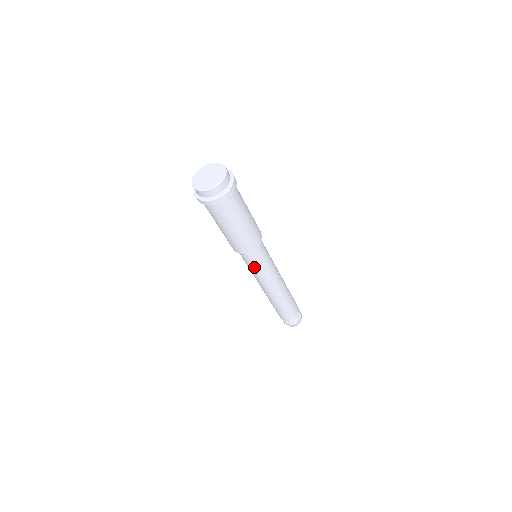
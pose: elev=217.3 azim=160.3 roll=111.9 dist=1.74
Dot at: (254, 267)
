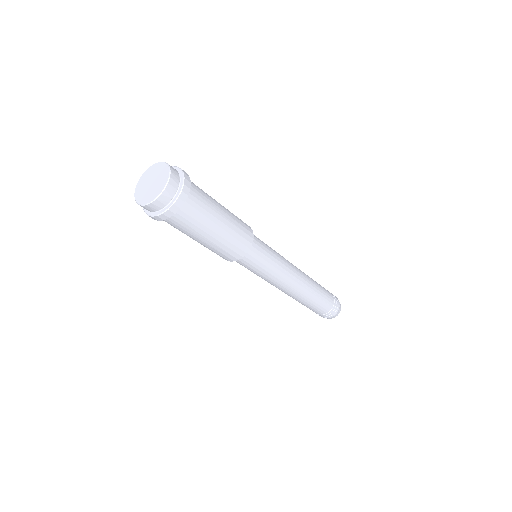
Dot at: (254, 271)
